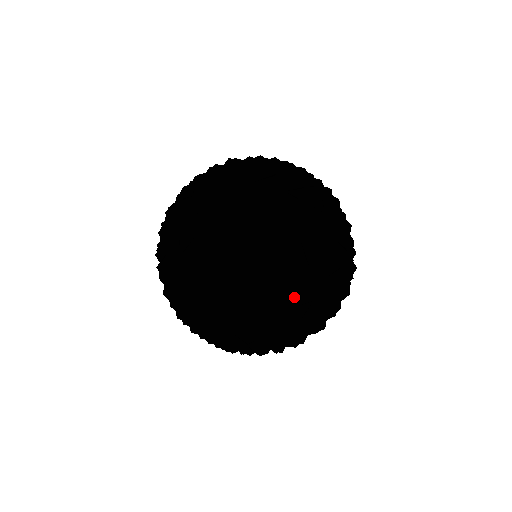
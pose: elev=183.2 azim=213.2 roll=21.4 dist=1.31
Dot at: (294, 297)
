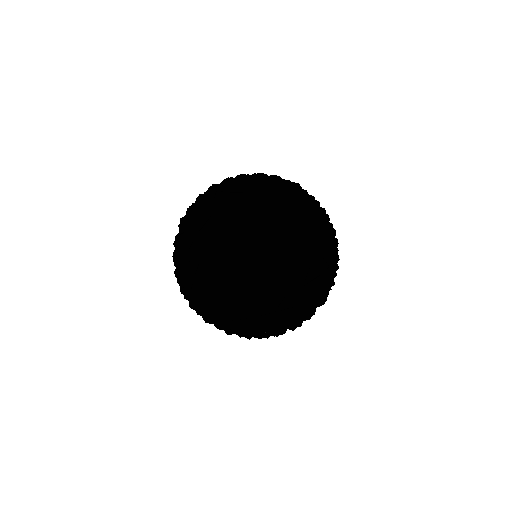
Dot at: occluded
